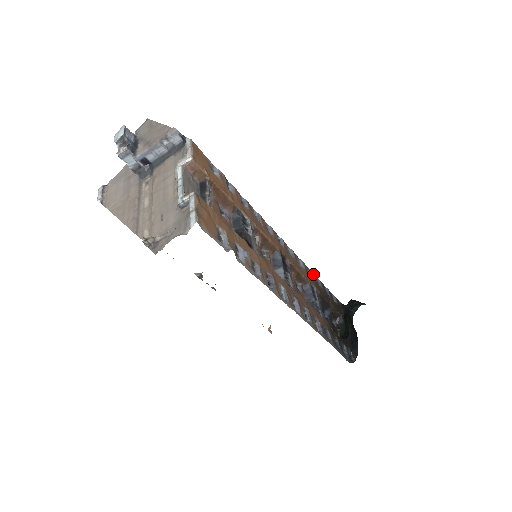
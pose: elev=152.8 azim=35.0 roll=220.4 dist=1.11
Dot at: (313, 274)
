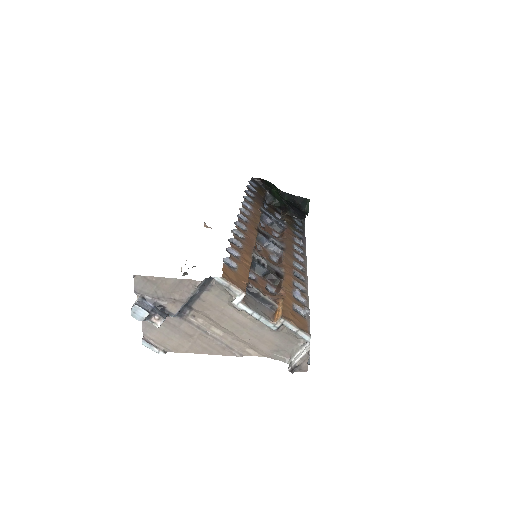
Dot at: (248, 196)
